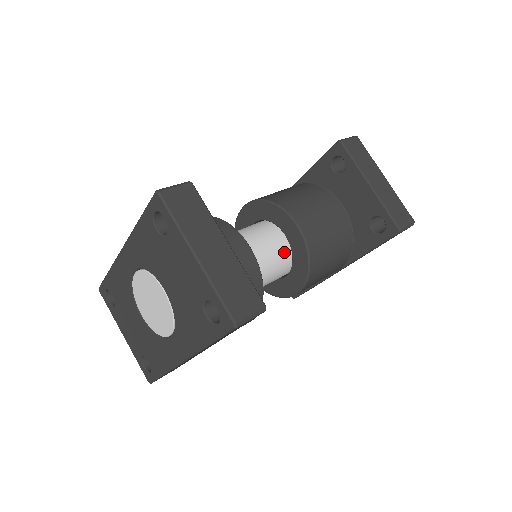
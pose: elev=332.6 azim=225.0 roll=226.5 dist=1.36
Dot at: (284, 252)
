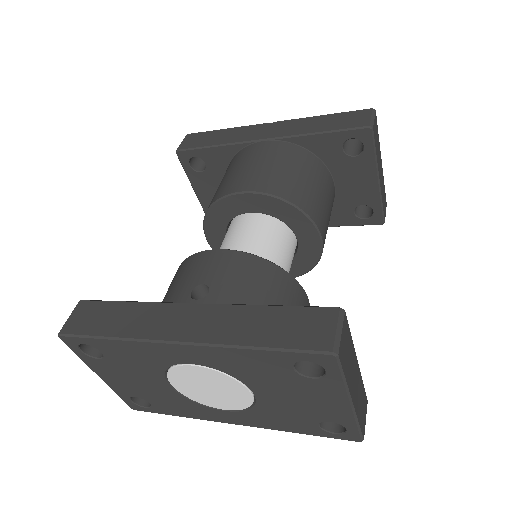
Dot at: occluded
